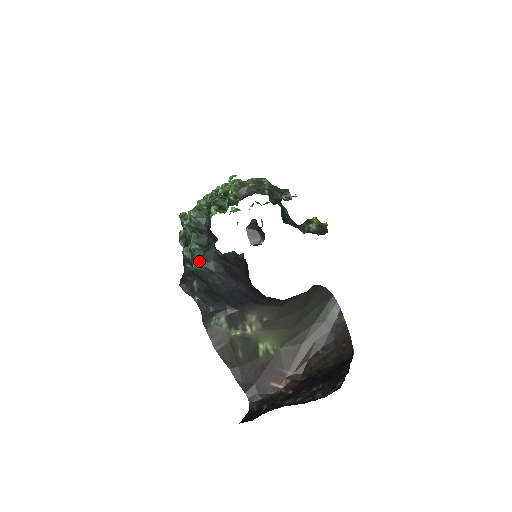
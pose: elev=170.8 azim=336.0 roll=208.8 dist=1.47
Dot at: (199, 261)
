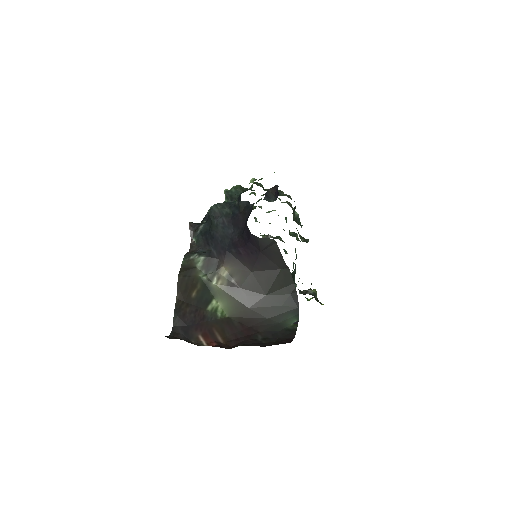
Dot at: (218, 204)
